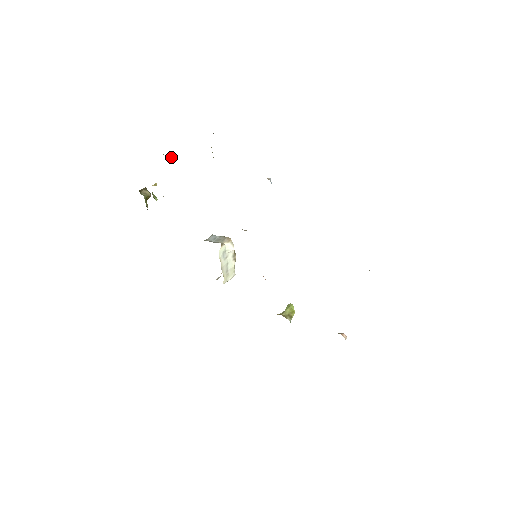
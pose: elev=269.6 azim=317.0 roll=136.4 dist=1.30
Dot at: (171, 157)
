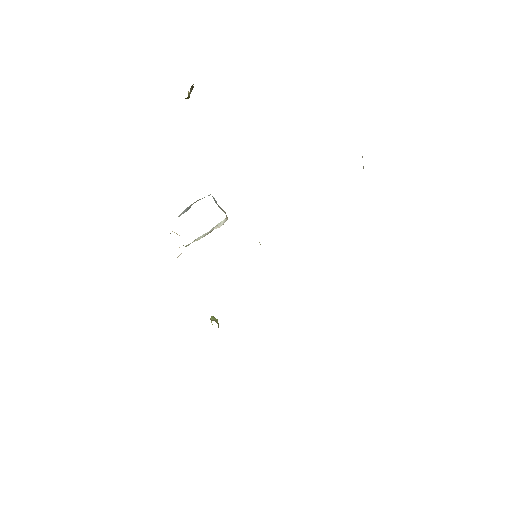
Dot at: occluded
